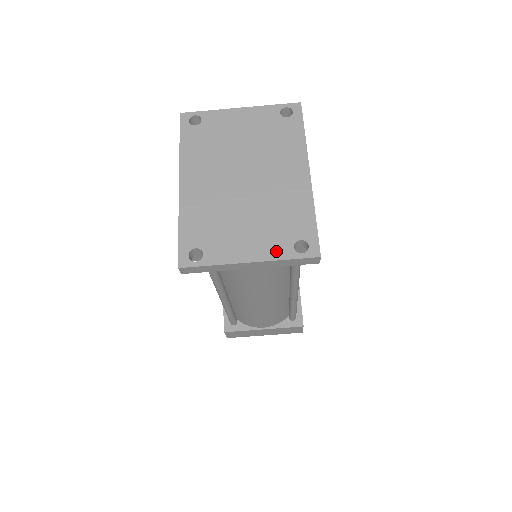
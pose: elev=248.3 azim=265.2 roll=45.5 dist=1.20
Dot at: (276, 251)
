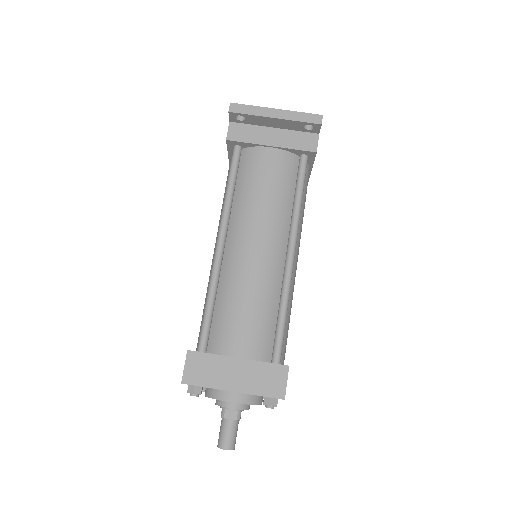
Dot at: occluded
